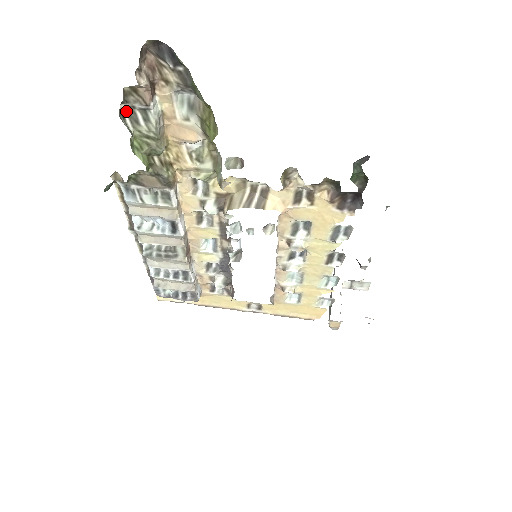
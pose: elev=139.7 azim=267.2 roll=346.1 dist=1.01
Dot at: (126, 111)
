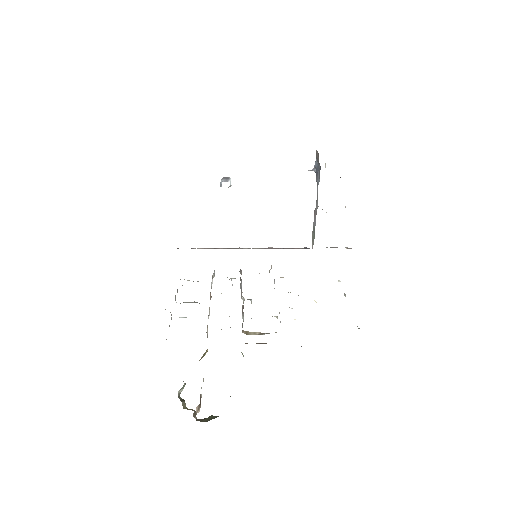
Dot at: occluded
